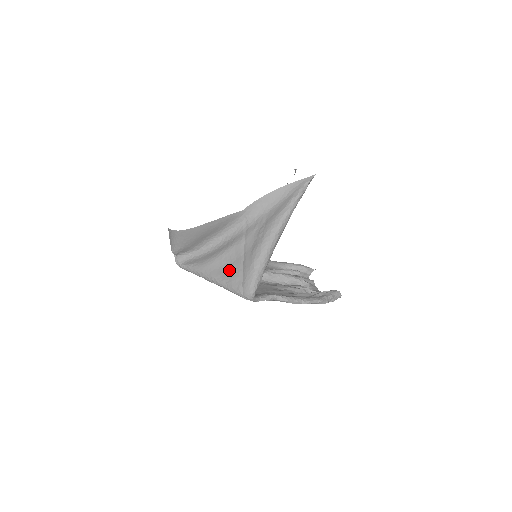
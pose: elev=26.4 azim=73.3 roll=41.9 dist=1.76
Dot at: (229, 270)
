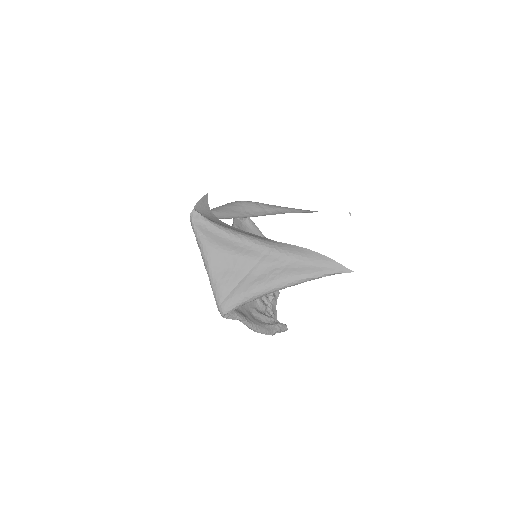
Dot at: (225, 275)
